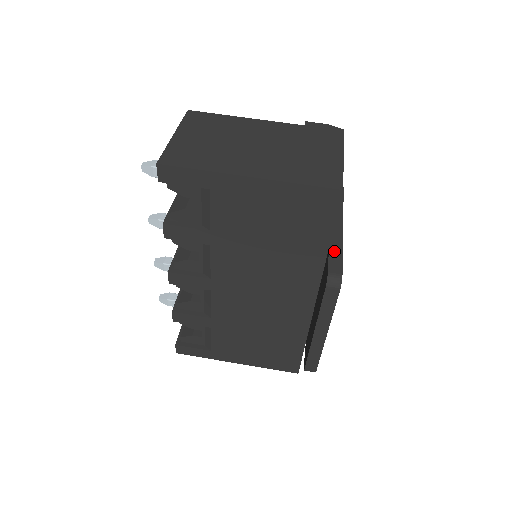
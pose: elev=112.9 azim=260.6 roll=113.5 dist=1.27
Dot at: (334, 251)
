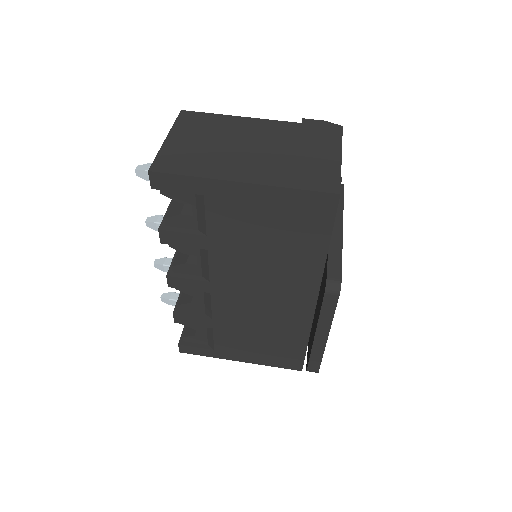
Dot at: (333, 254)
